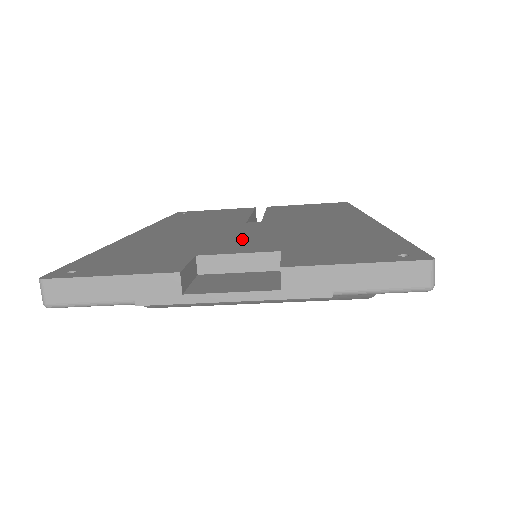
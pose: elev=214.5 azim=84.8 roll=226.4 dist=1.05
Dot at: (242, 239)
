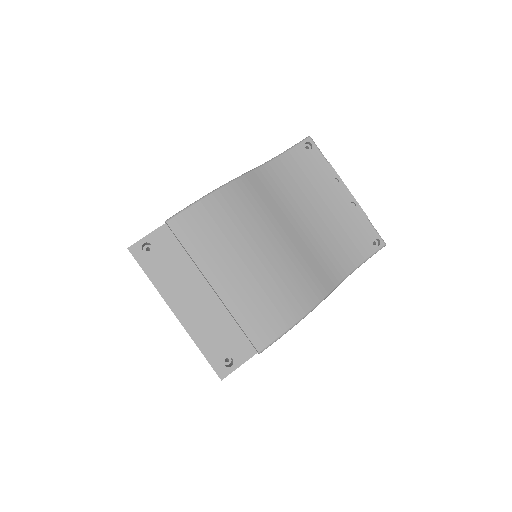
Dot at: occluded
